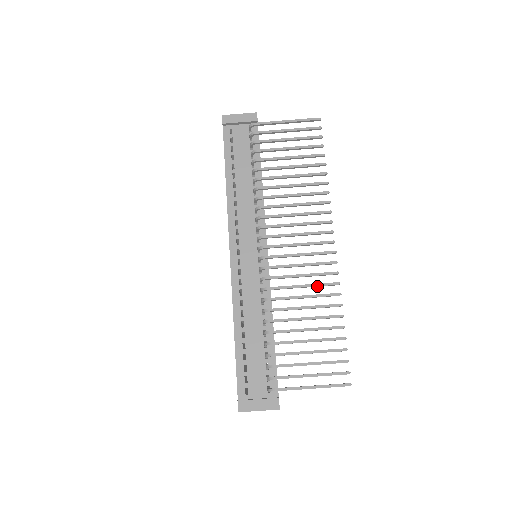
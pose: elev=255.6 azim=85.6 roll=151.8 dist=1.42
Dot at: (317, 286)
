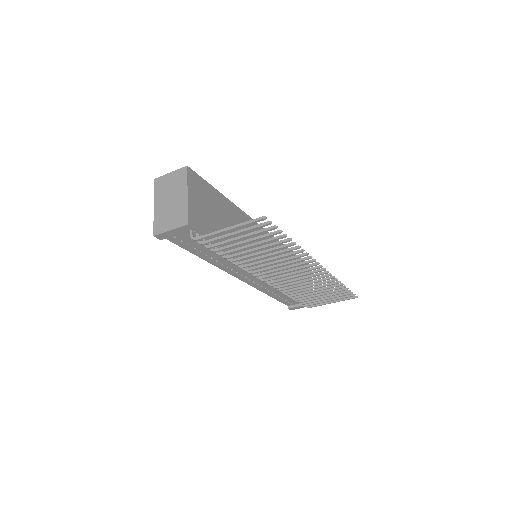
Dot at: (317, 282)
